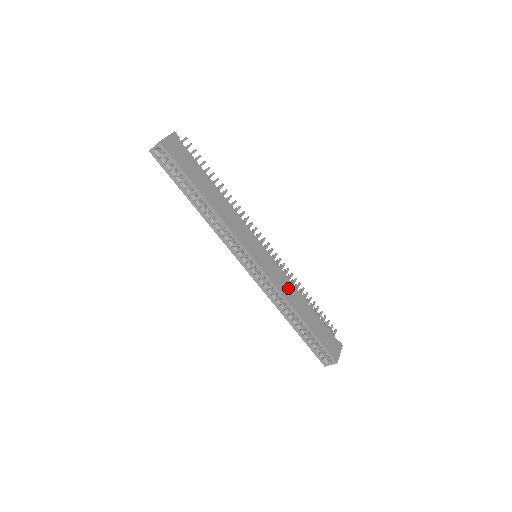
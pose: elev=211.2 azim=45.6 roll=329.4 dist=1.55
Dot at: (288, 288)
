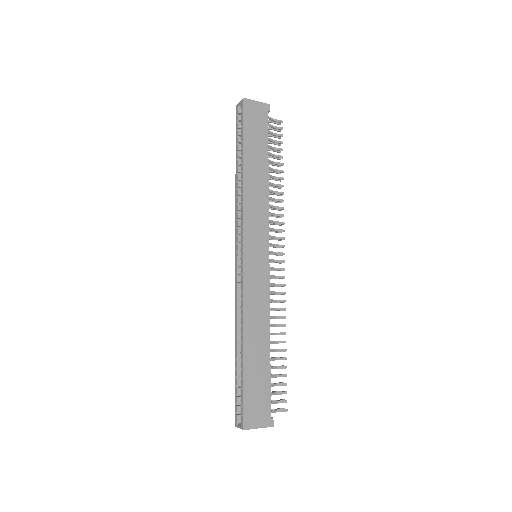
Dot at: (258, 308)
